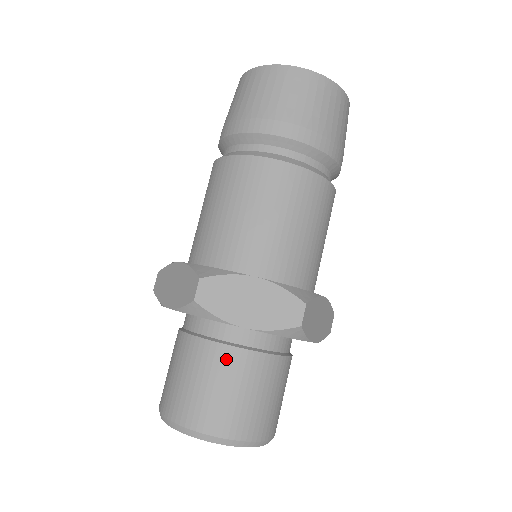
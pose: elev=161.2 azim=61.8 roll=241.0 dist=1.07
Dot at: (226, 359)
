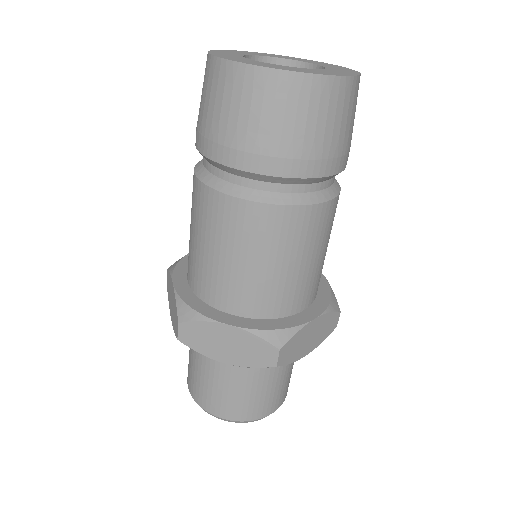
Dot at: (279, 370)
